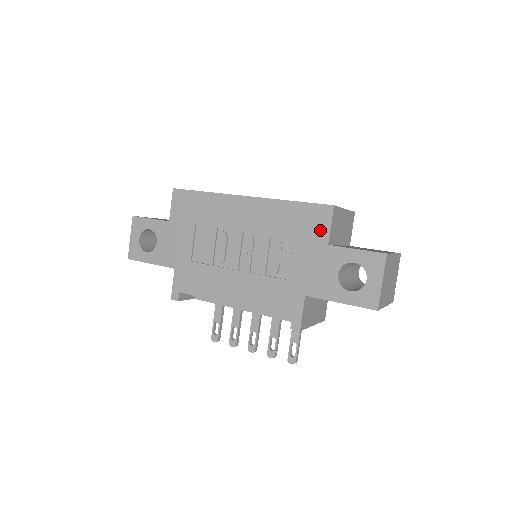
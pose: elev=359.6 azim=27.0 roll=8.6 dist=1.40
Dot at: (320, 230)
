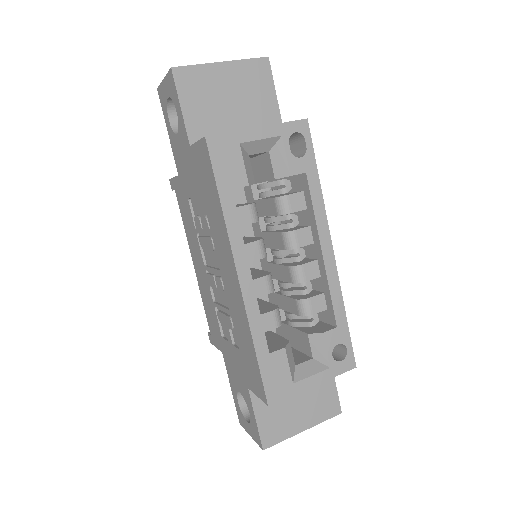
Dot at: (251, 382)
